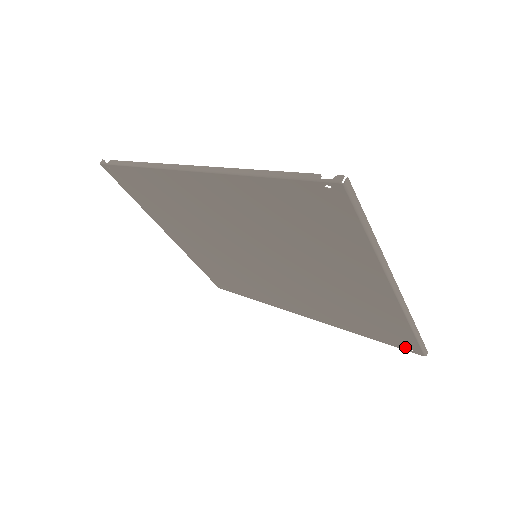
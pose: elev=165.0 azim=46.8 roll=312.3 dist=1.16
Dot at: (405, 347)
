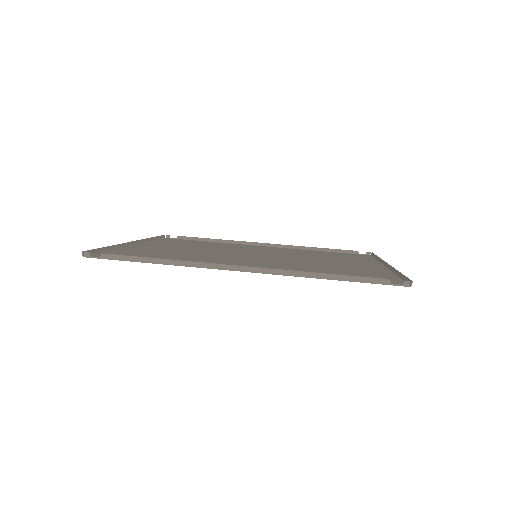
Dot at: occluded
